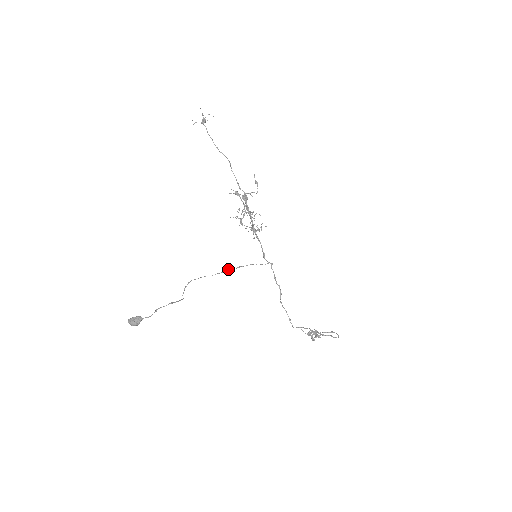
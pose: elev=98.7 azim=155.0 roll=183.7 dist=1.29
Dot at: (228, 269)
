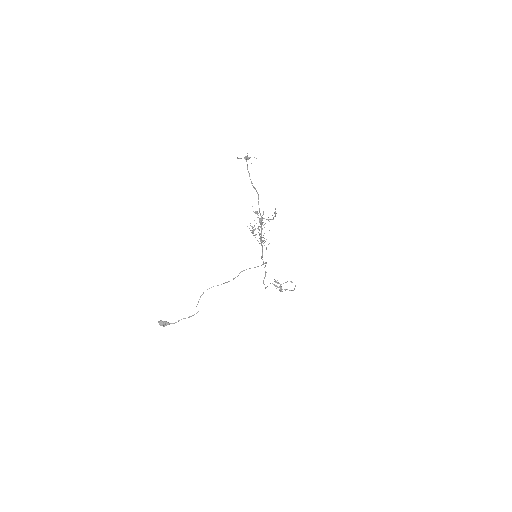
Dot at: (233, 278)
